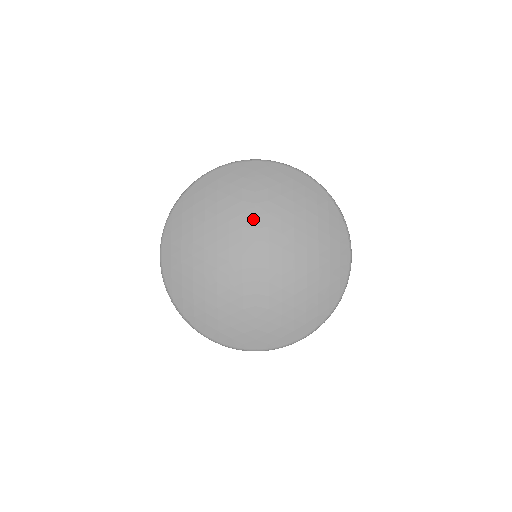
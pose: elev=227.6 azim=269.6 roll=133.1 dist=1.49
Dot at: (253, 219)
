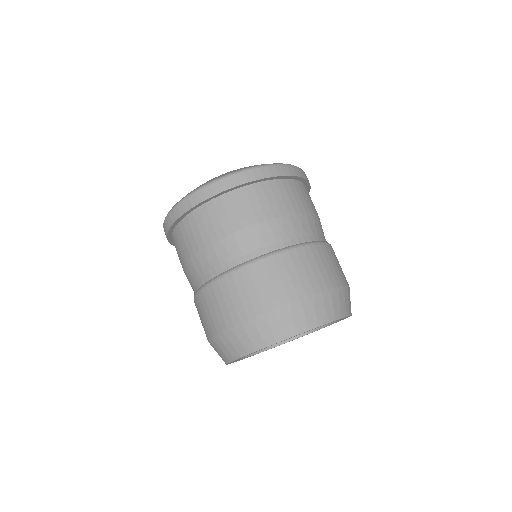
Dot at: occluded
